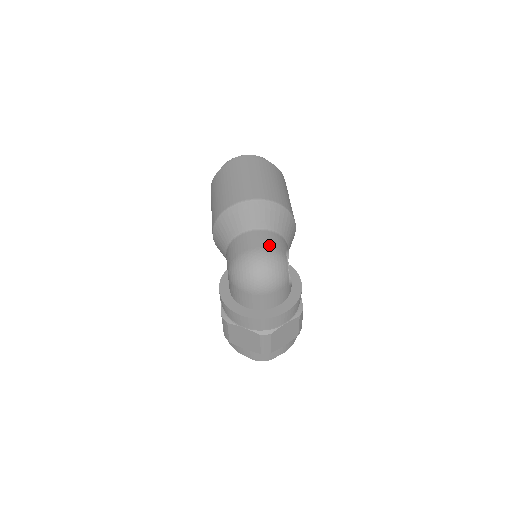
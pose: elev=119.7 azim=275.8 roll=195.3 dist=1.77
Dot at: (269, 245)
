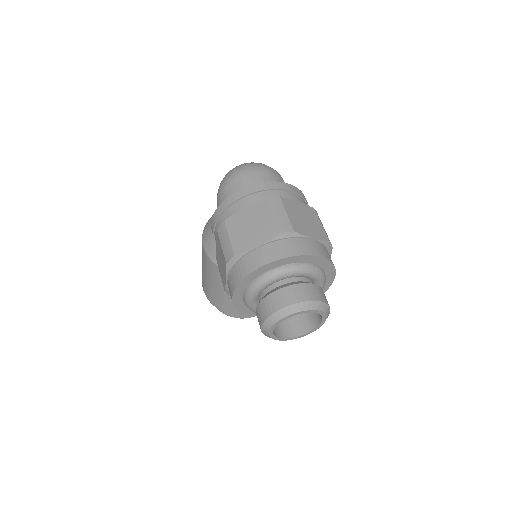
Dot at: occluded
